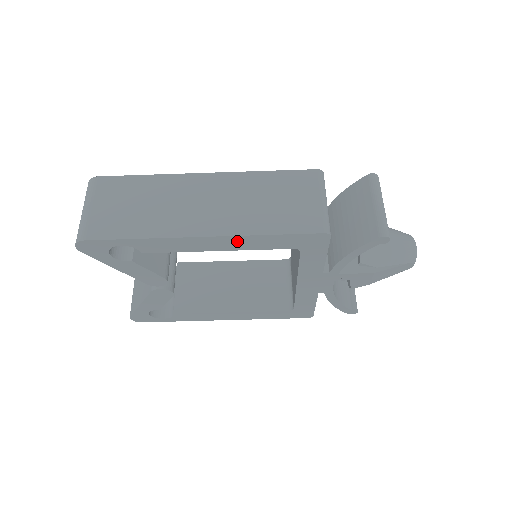
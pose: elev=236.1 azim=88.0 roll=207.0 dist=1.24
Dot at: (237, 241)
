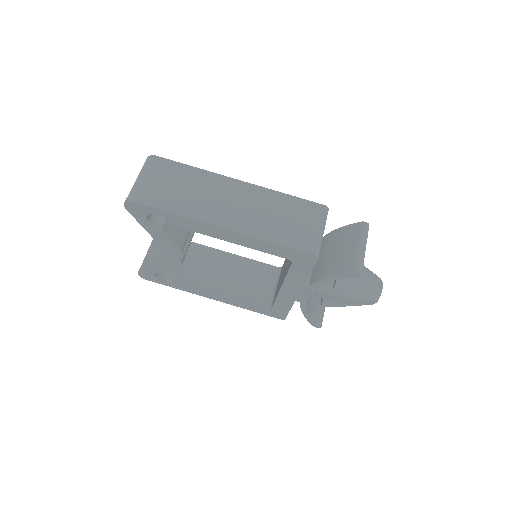
Dot at: (247, 239)
